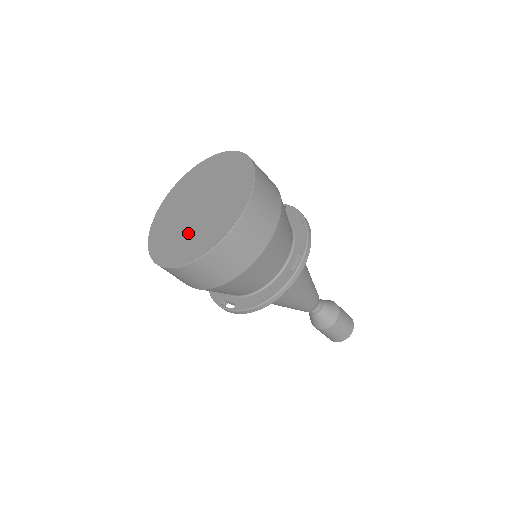
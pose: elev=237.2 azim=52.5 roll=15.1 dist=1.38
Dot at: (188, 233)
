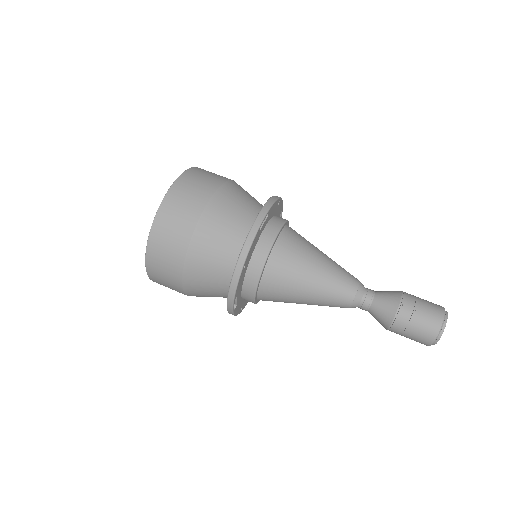
Dot at: occluded
